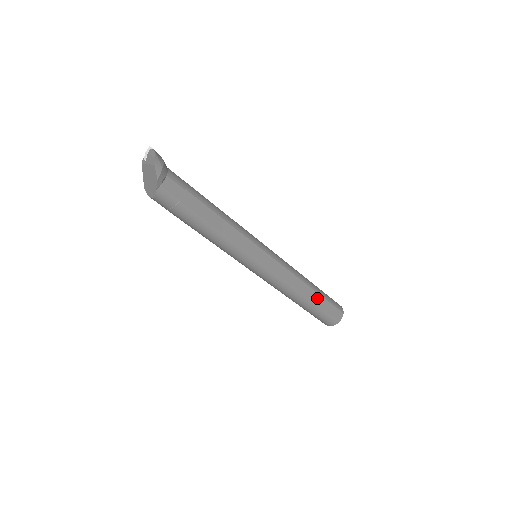
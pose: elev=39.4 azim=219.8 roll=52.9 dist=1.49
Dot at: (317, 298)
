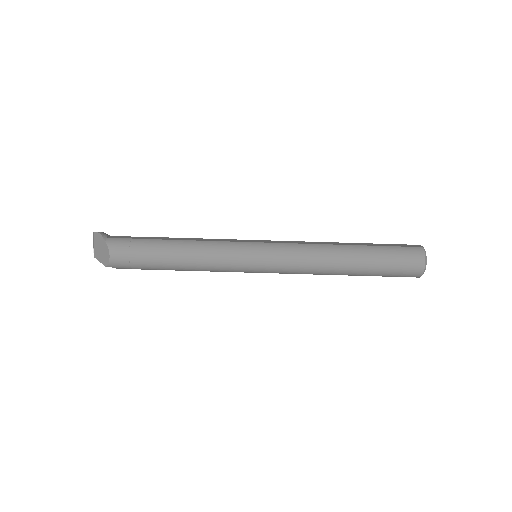
Dot at: occluded
